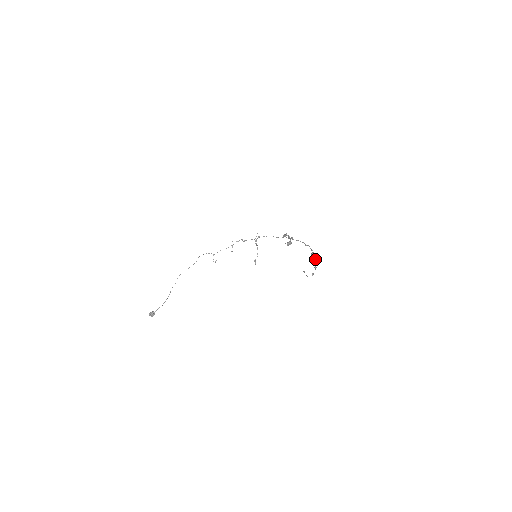
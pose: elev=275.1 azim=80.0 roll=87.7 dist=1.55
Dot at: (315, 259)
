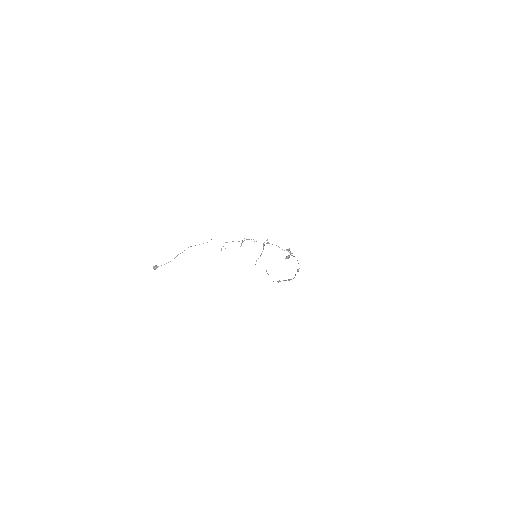
Dot at: (295, 275)
